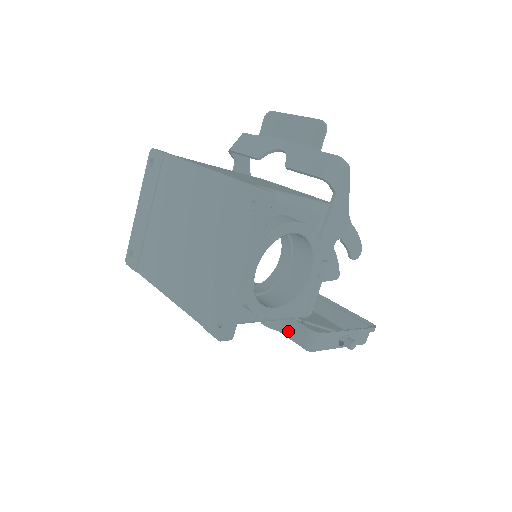
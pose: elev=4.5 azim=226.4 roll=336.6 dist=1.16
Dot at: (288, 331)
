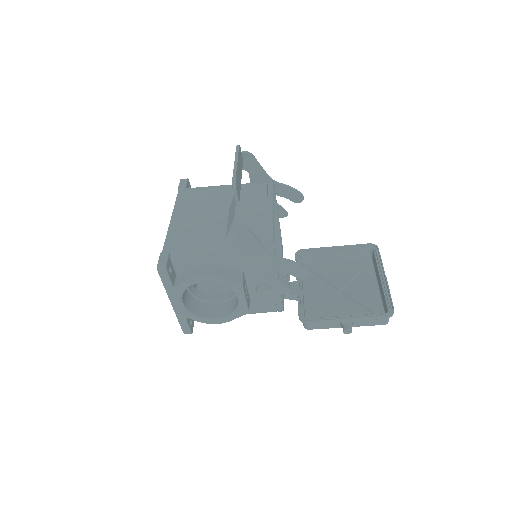
Dot at: occluded
